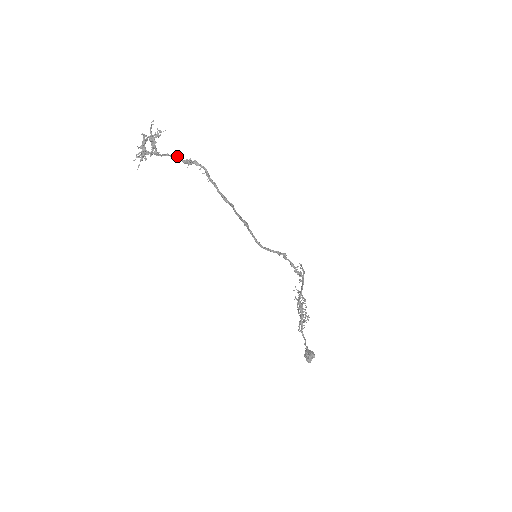
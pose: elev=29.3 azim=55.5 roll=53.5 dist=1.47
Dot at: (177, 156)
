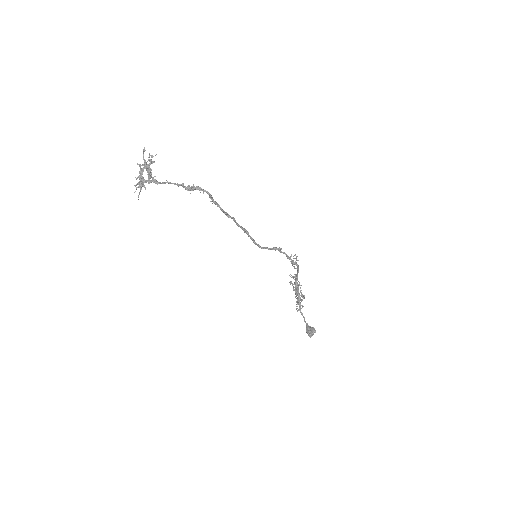
Dot at: (179, 184)
